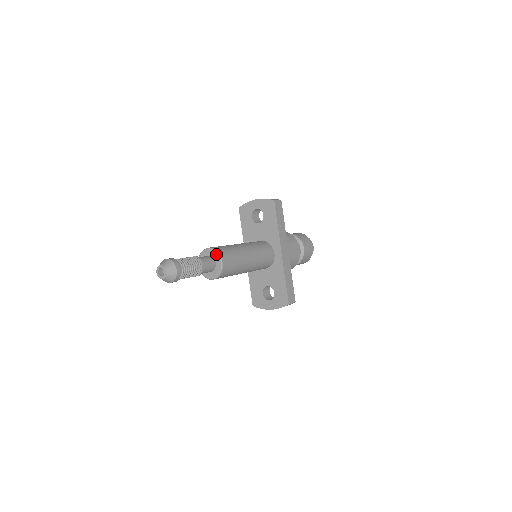
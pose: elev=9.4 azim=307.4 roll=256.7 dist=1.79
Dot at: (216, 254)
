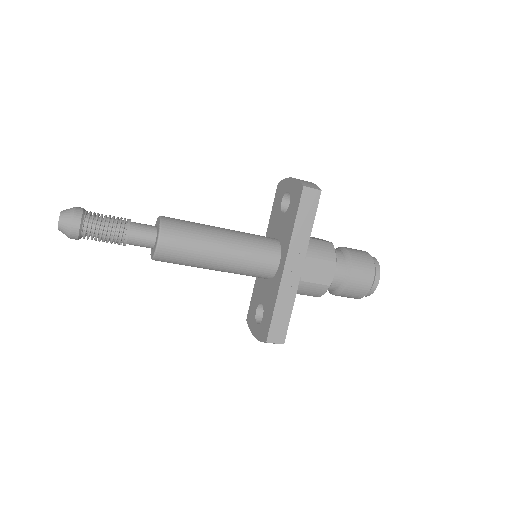
Dot at: (158, 227)
